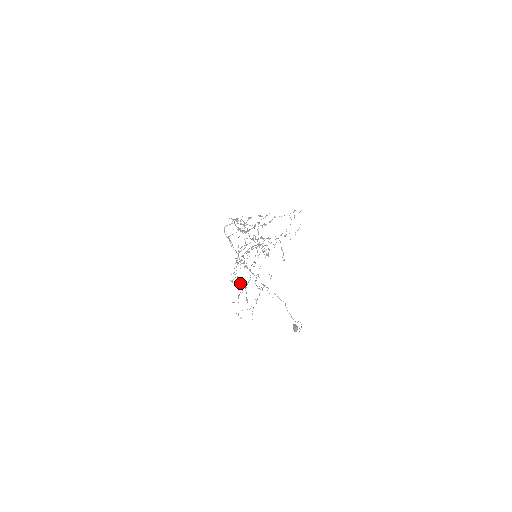
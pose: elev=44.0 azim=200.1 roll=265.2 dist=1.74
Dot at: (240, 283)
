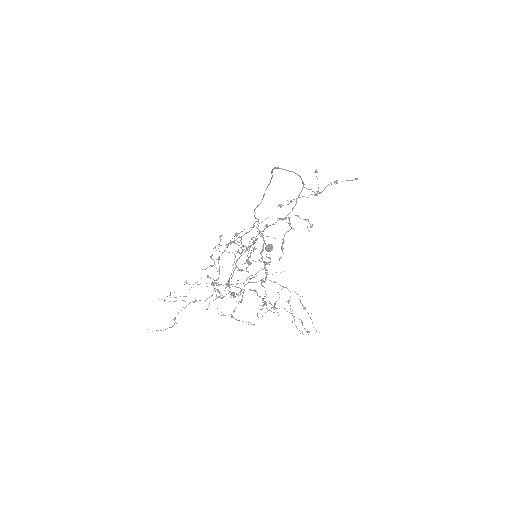
Dot at: (211, 258)
